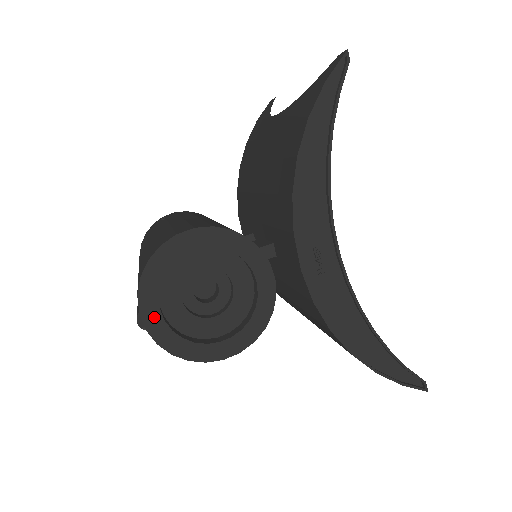
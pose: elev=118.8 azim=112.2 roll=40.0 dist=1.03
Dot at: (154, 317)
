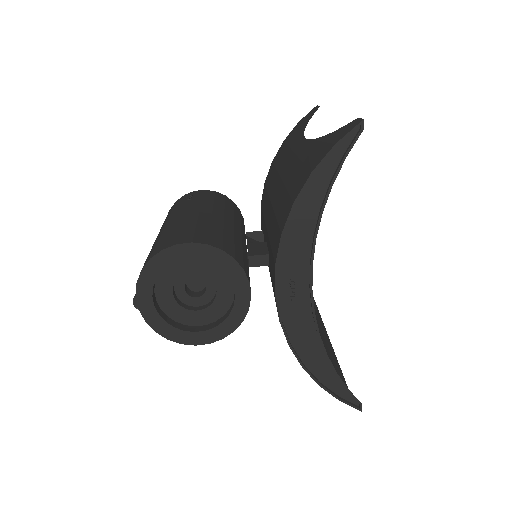
Dot at: (147, 302)
